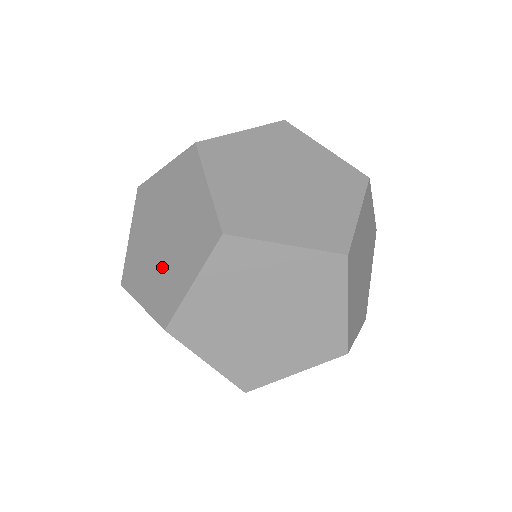
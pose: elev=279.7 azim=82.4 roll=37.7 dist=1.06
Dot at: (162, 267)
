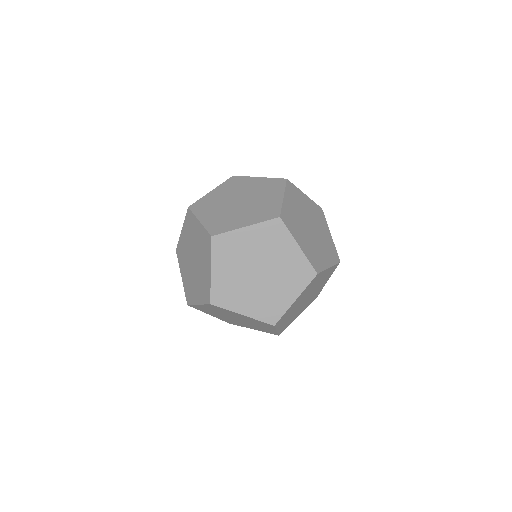
Dot at: (250, 325)
